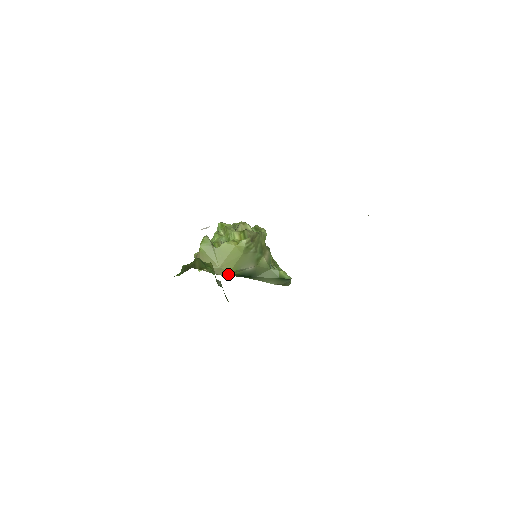
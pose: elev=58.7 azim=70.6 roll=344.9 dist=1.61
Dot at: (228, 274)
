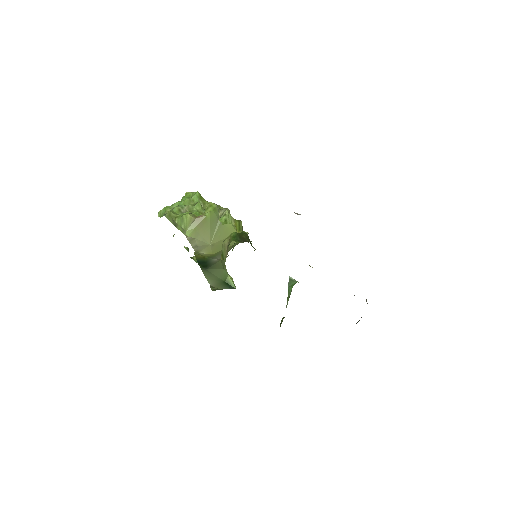
Dot at: (198, 254)
